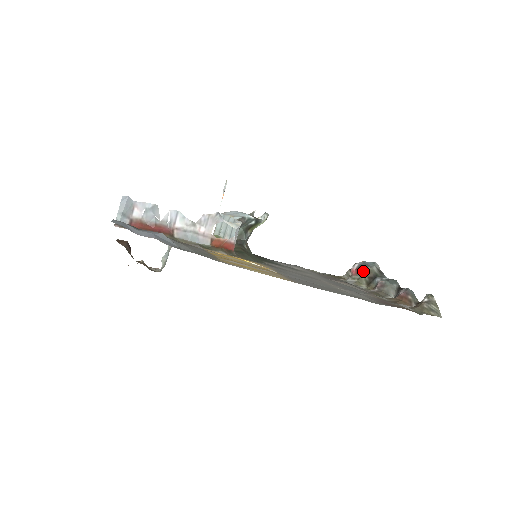
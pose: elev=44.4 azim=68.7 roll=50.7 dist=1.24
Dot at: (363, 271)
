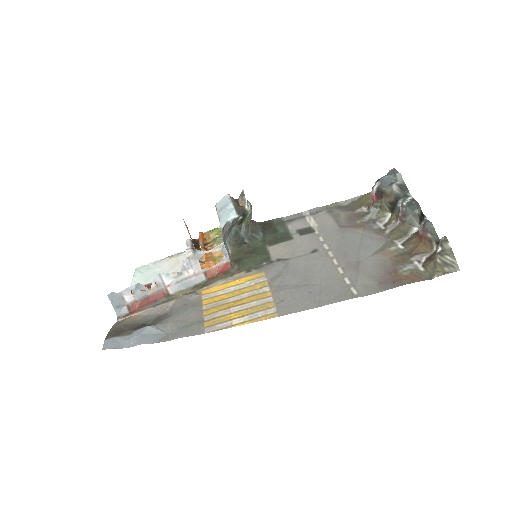
Dot at: (382, 196)
